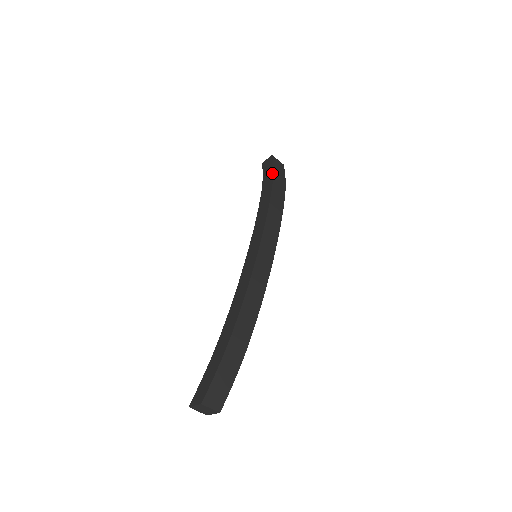
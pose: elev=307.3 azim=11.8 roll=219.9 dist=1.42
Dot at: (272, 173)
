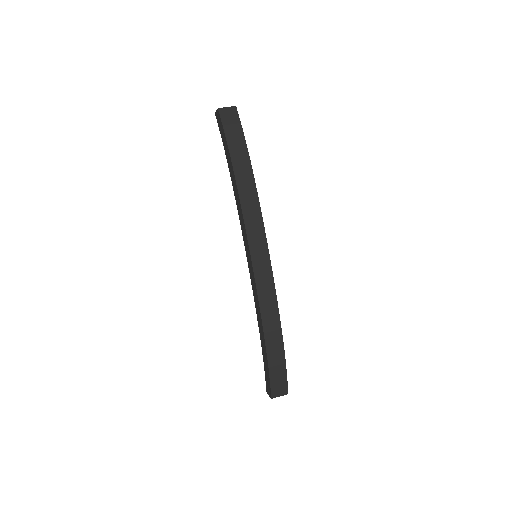
Dot at: (227, 148)
